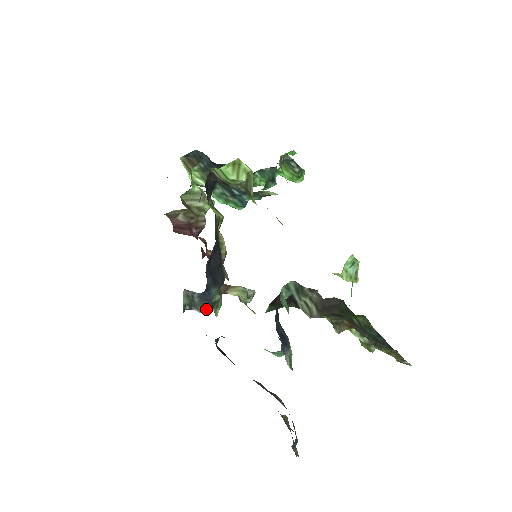
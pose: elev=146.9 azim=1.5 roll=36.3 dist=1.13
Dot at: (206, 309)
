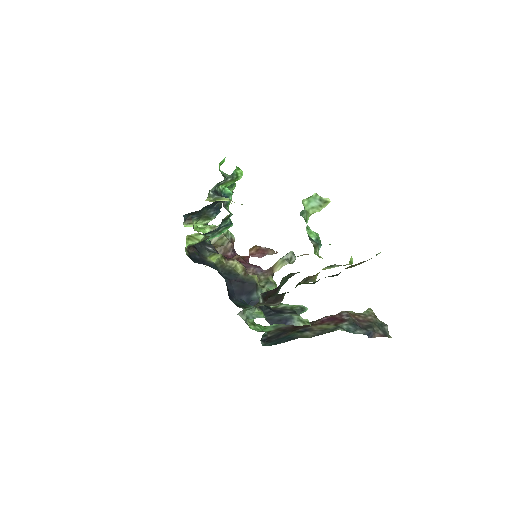
Dot at: (251, 319)
